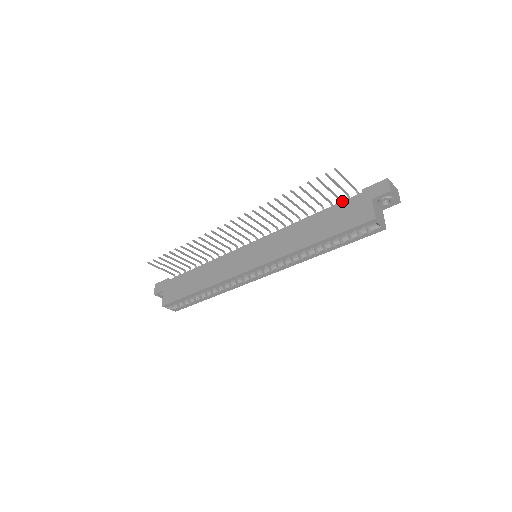
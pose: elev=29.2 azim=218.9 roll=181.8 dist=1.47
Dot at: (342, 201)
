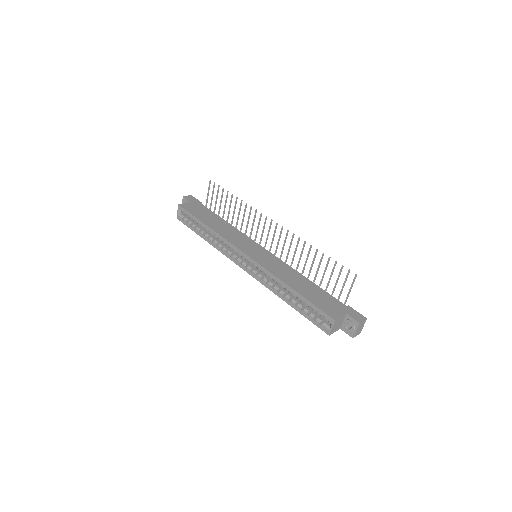
Dot at: occluded
